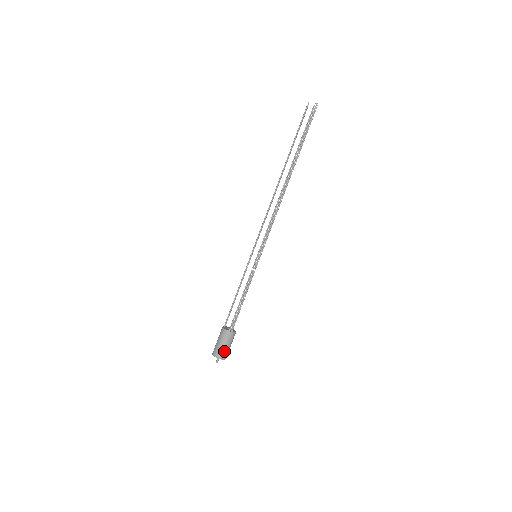
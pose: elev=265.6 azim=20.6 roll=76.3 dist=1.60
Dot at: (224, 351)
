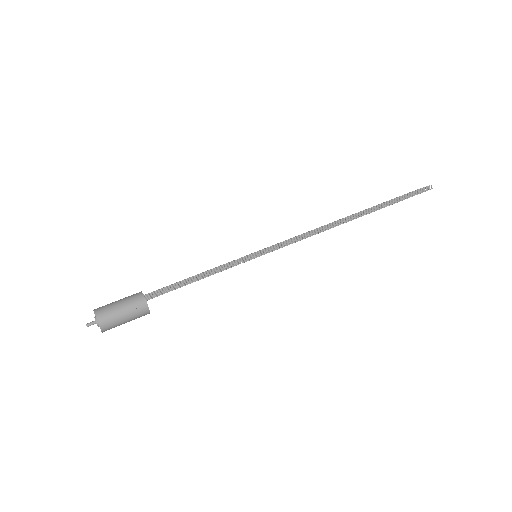
Dot at: (111, 311)
